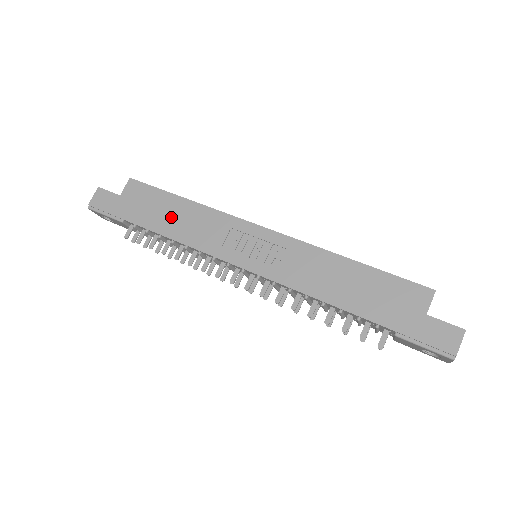
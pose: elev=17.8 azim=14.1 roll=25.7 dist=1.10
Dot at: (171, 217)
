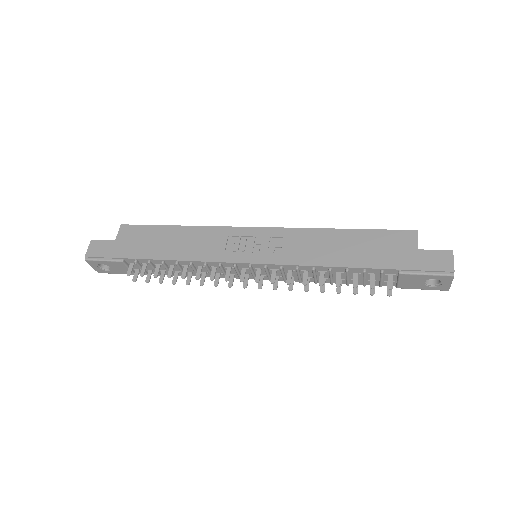
Dot at: (170, 243)
